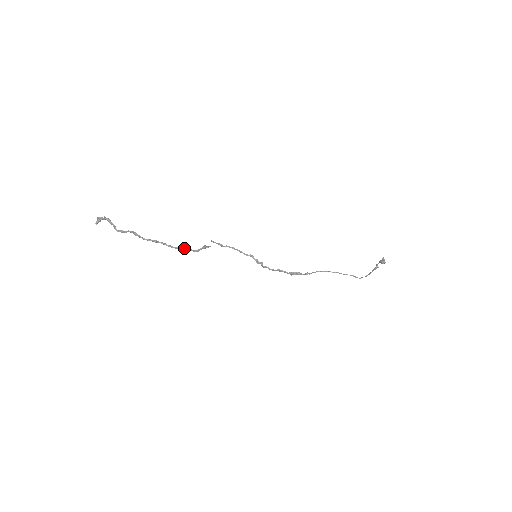
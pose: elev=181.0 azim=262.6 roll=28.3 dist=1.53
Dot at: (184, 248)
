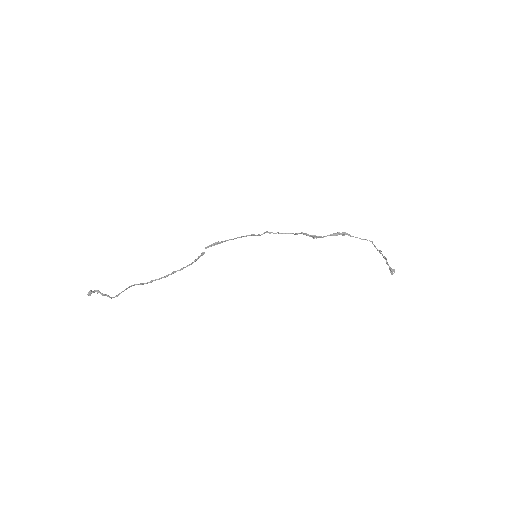
Dot at: (181, 269)
